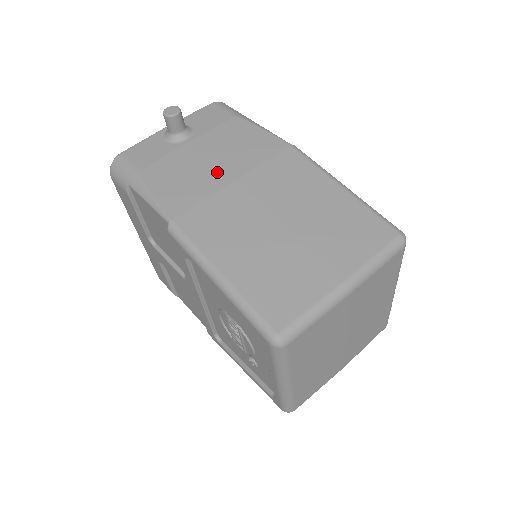
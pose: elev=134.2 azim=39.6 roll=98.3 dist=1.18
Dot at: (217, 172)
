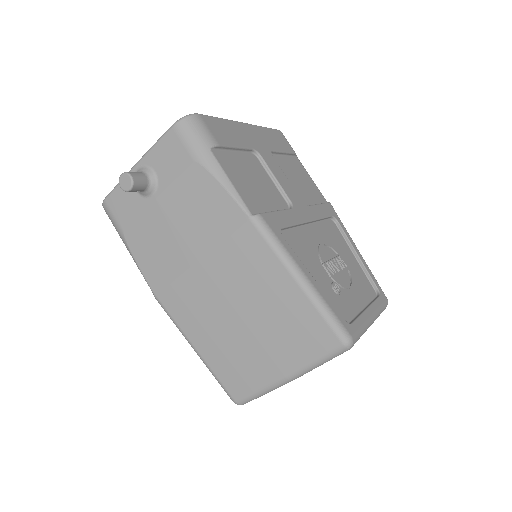
Dot at: (183, 247)
